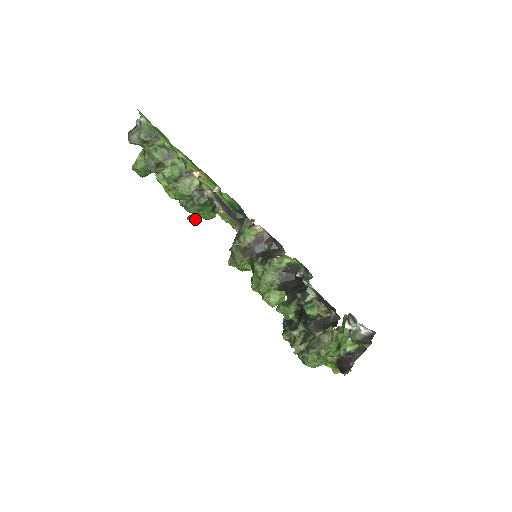
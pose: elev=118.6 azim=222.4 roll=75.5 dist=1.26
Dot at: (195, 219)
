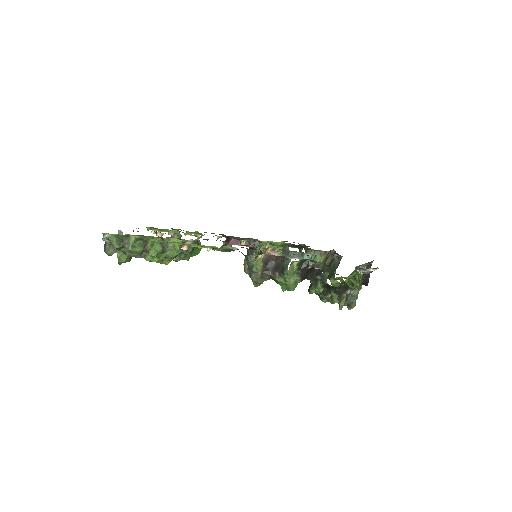
Dot at: occluded
